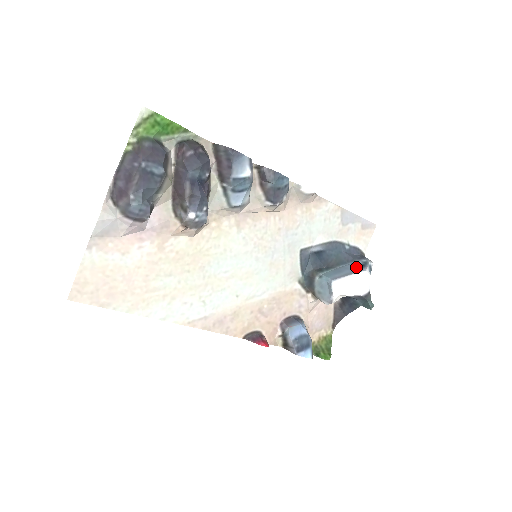
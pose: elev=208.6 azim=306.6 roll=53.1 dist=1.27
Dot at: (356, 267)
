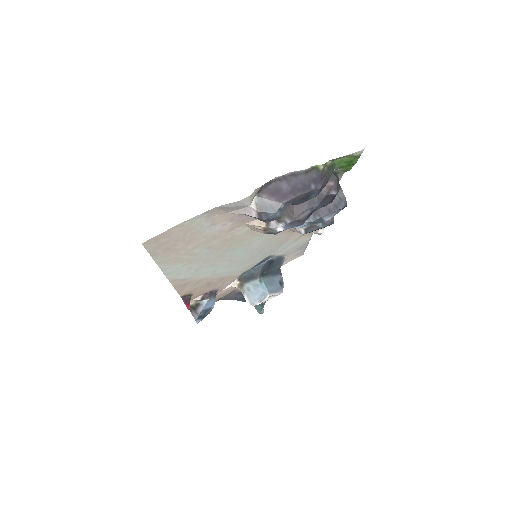
Dot at: (279, 283)
